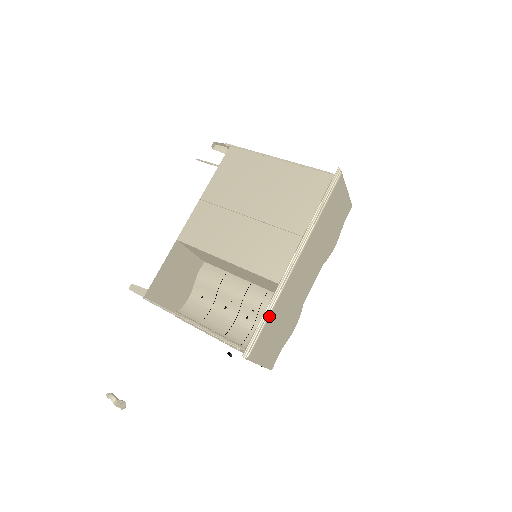
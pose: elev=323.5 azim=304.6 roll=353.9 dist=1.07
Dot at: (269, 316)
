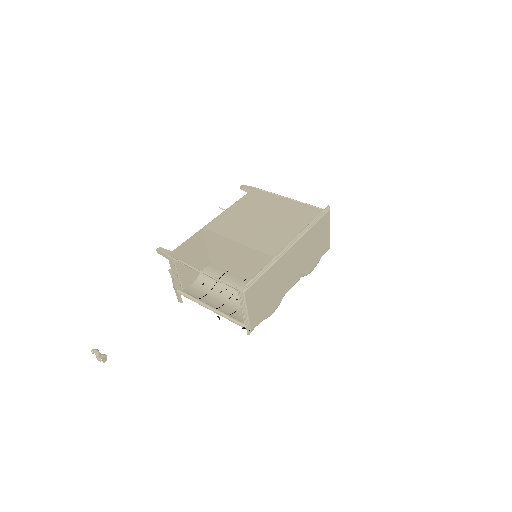
Dot at: (265, 273)
